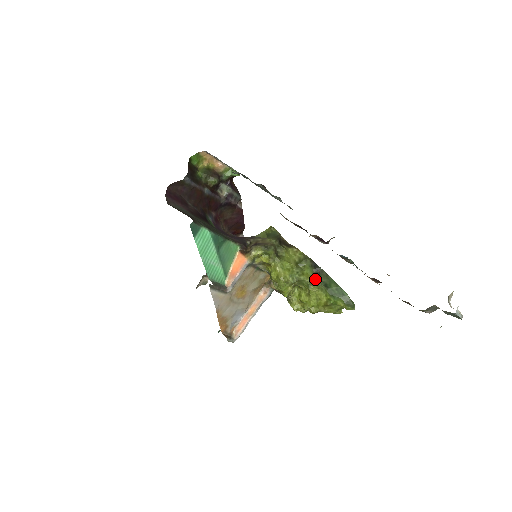
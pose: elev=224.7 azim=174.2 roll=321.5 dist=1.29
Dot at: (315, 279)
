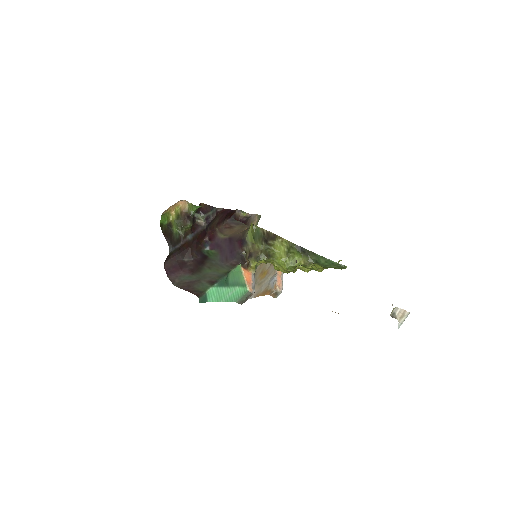
Dot at: (306, 261)
